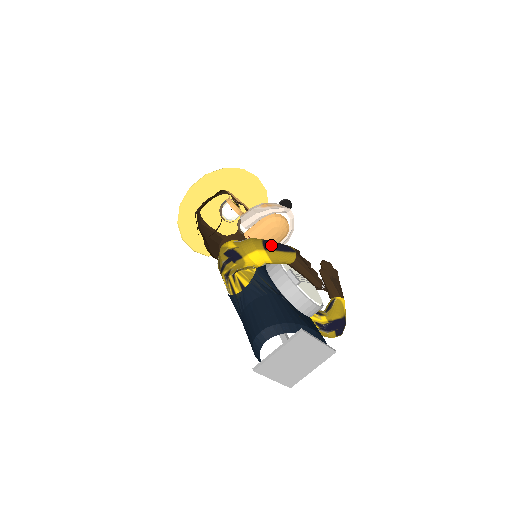
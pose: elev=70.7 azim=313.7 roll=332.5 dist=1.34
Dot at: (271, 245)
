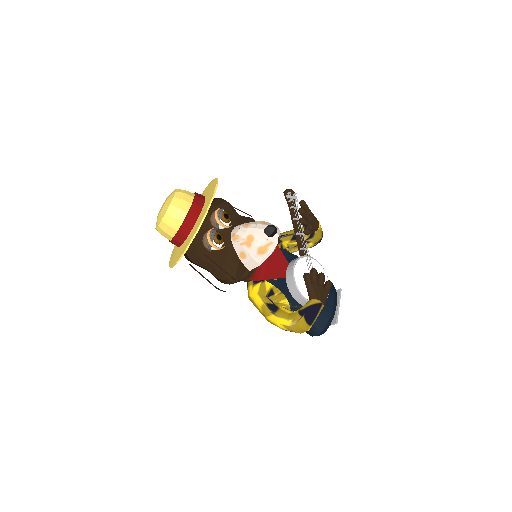
Dot at: (312, 319)
